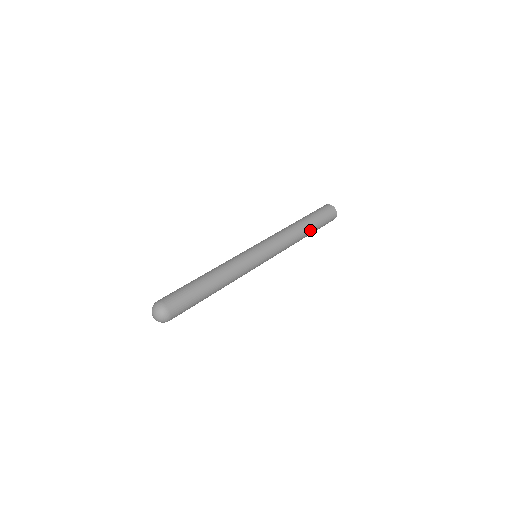
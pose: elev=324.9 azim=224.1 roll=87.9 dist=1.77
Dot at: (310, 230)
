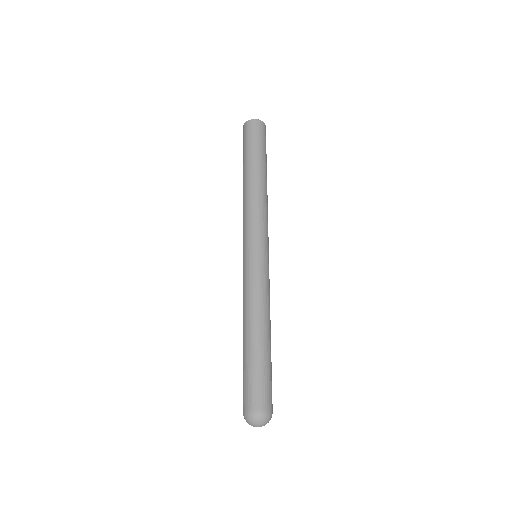
Dot at: (261, 168)
